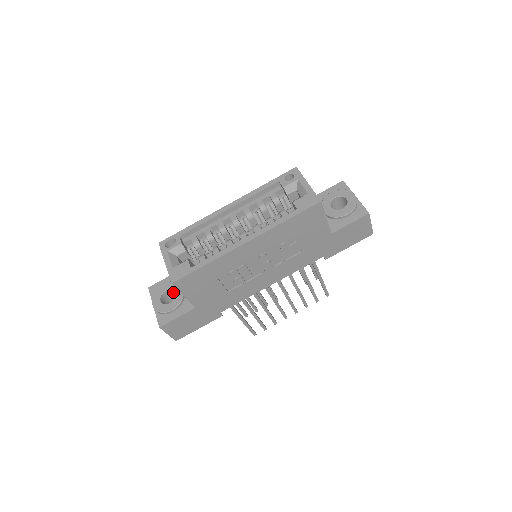
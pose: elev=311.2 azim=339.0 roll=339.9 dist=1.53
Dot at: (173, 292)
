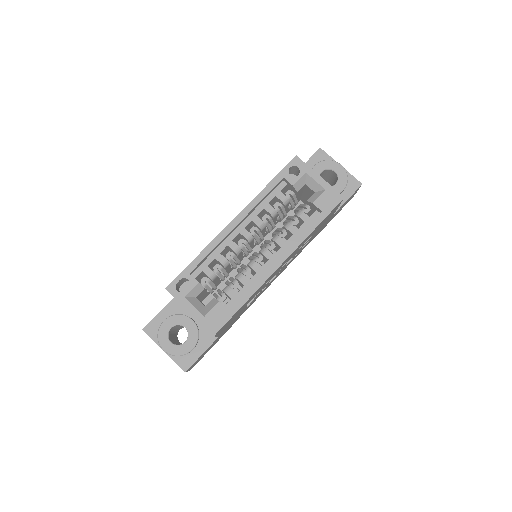
Dot at: (178, 325)
